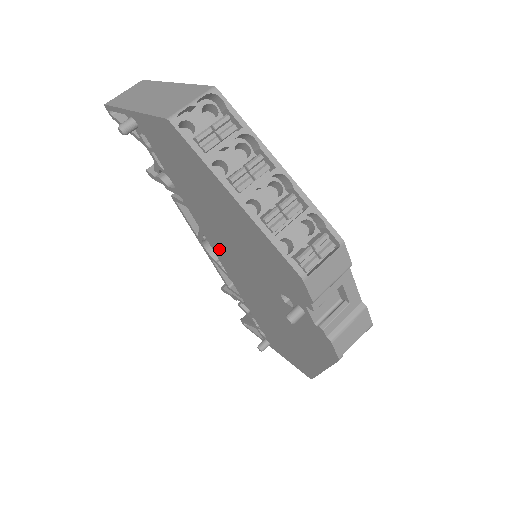
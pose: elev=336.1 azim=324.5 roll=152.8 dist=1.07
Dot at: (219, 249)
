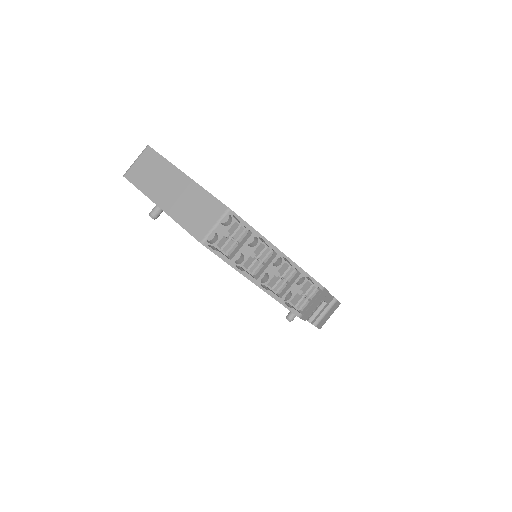
Dot at: occluded
